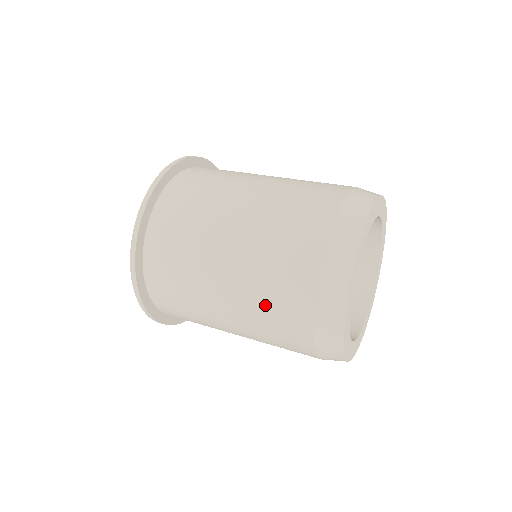
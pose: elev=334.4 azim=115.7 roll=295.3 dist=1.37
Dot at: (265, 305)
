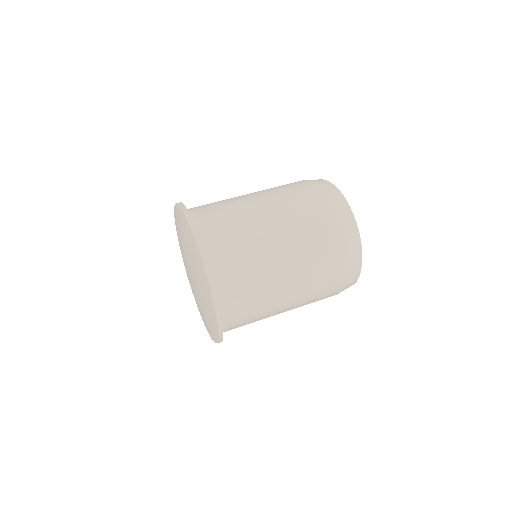
Dot at: occluded
